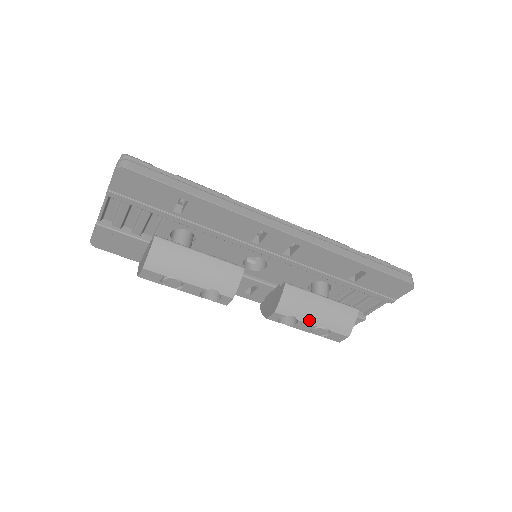
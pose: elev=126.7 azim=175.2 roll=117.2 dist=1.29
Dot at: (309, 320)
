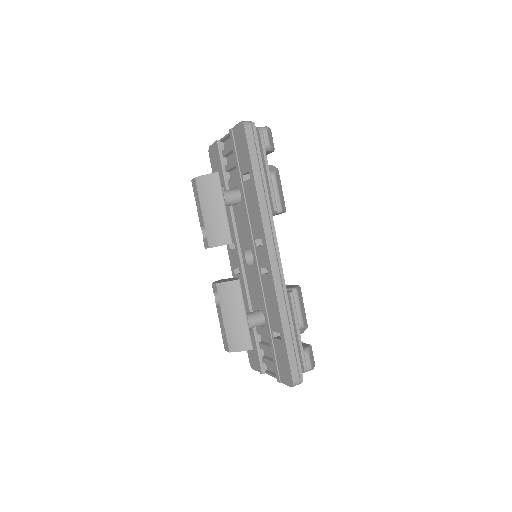
Dot at: (224, 313)
